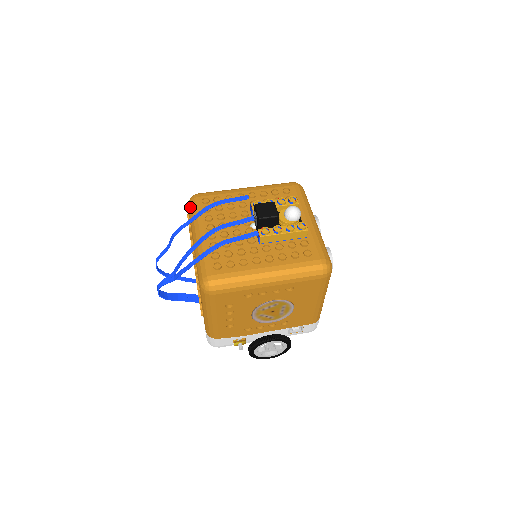
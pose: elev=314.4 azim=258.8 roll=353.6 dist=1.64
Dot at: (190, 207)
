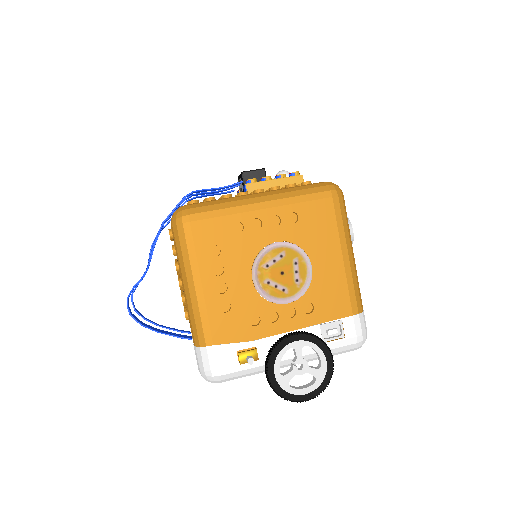
Dot at: occluded
